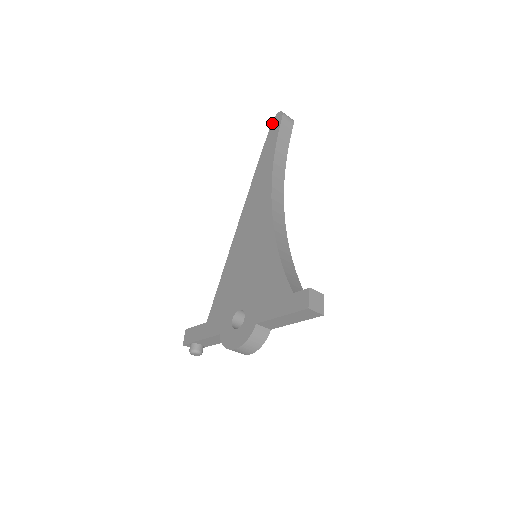
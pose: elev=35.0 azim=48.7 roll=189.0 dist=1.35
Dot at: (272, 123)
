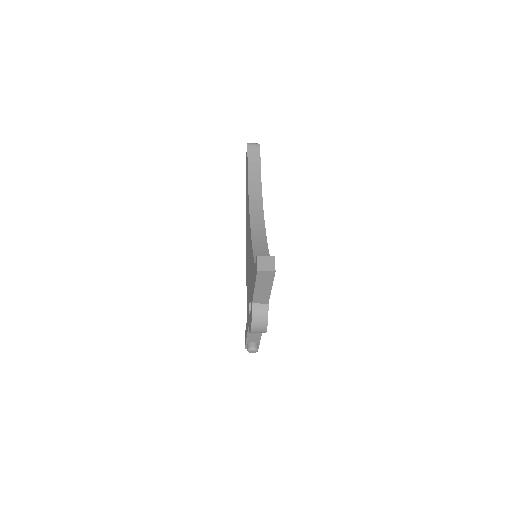
Dot at: (246, 155)
